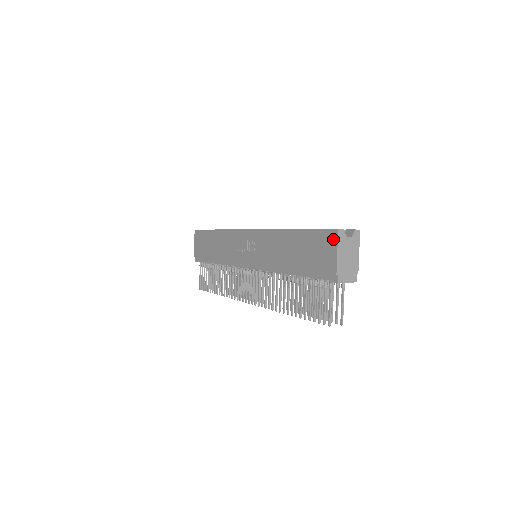
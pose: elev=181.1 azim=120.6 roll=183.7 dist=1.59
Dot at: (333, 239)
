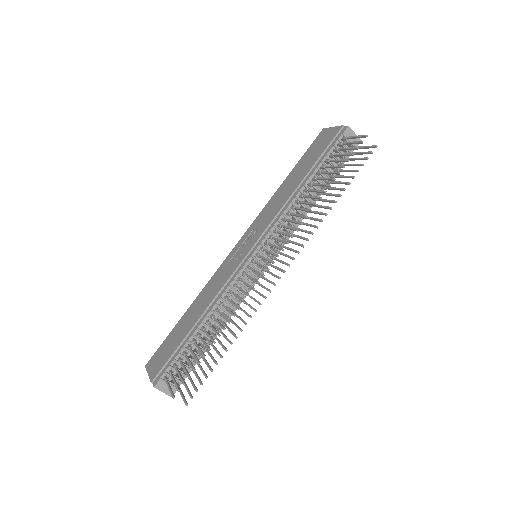
Dot at: (324, 132)
